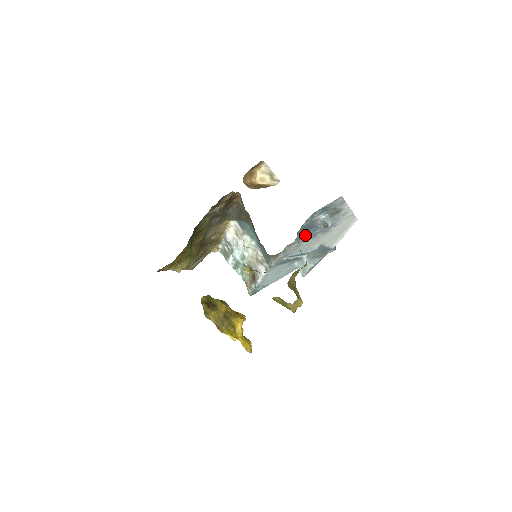
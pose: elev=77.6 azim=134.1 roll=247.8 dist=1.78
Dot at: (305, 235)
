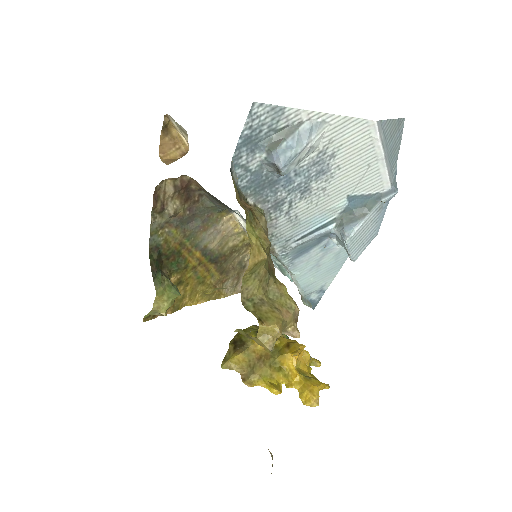
Dot at: (279, 198)
